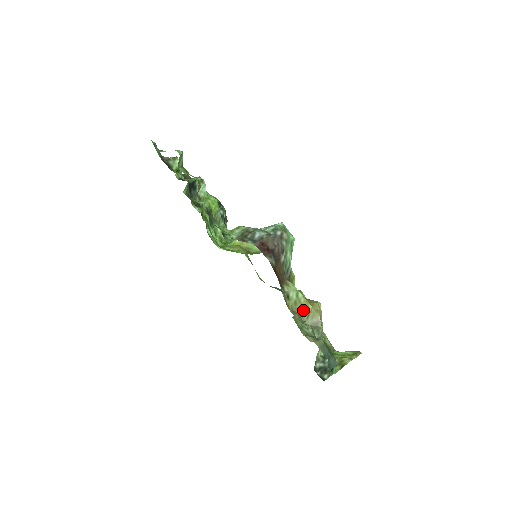
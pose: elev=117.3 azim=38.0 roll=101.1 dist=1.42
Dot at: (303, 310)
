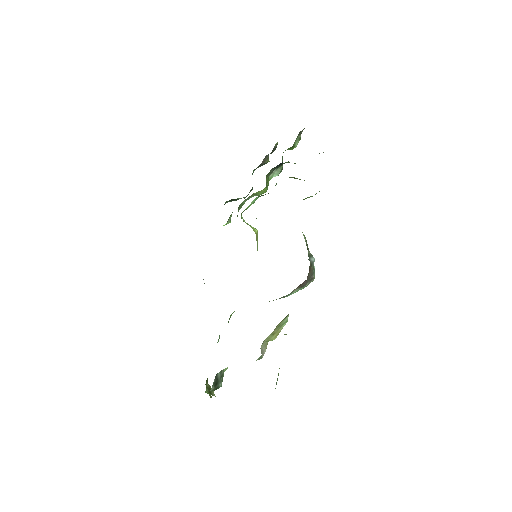
Dot at: (273, 335)
